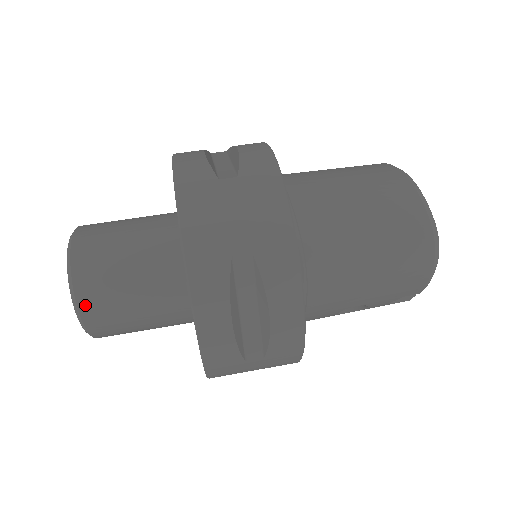
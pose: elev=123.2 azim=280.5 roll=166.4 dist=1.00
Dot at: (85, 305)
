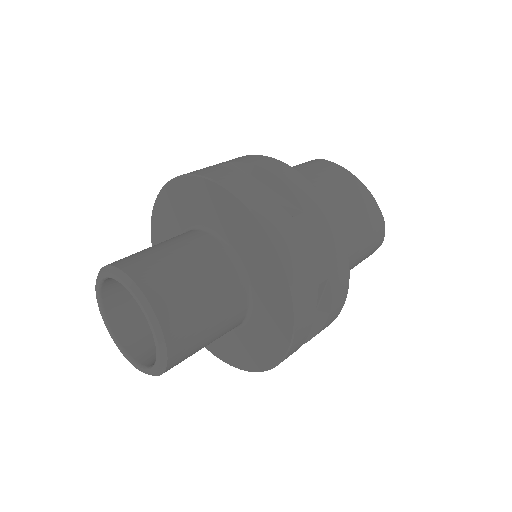
Dot at: (174, 354)
